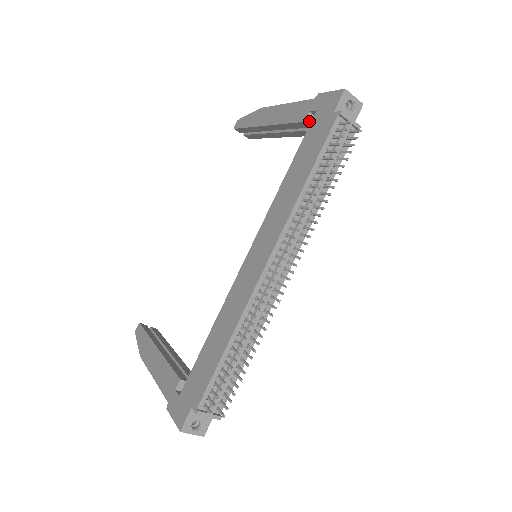
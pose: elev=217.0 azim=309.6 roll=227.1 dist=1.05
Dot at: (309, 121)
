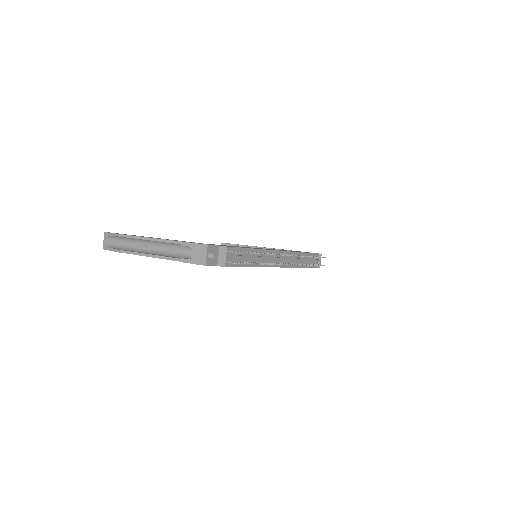
Dot at: occluded
